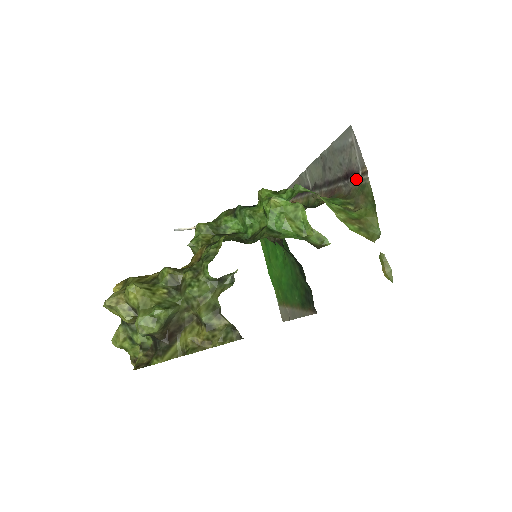
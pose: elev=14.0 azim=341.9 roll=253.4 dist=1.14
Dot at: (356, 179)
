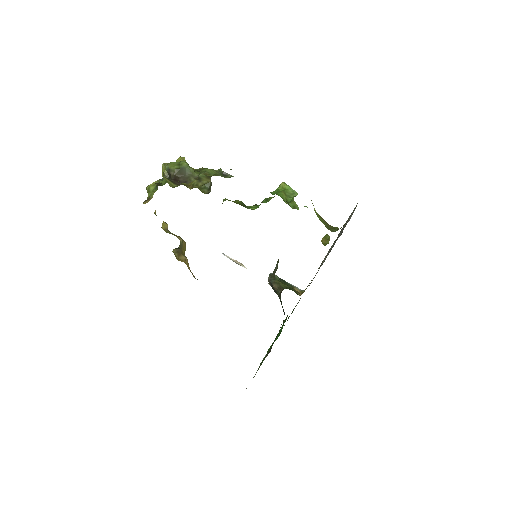
Dot at: occluded
